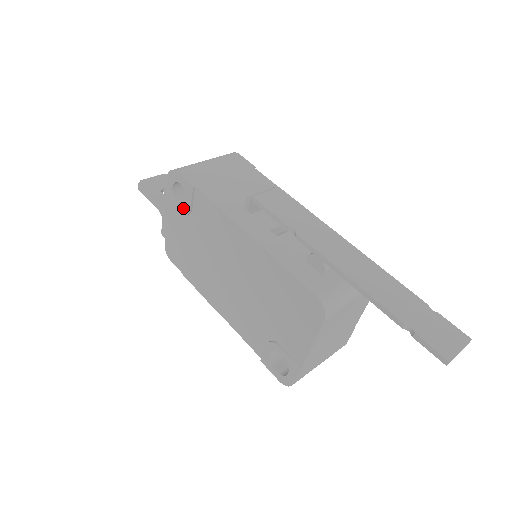
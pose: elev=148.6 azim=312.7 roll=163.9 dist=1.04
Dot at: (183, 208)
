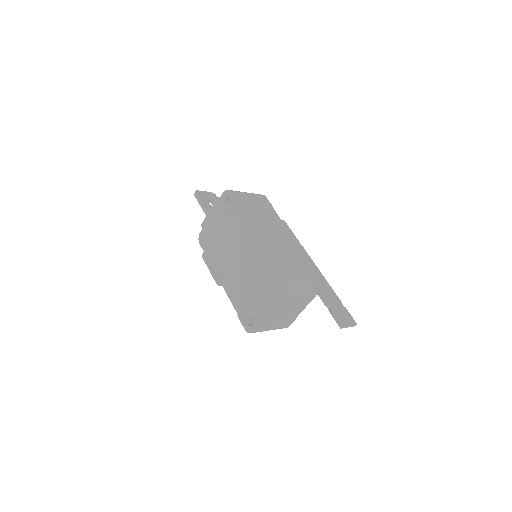
Dot at: (225, 213)
